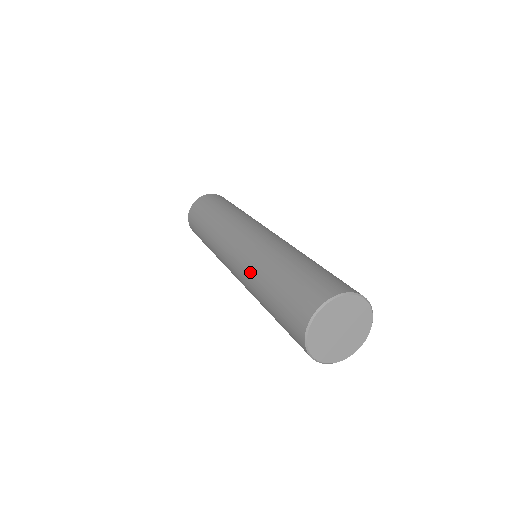
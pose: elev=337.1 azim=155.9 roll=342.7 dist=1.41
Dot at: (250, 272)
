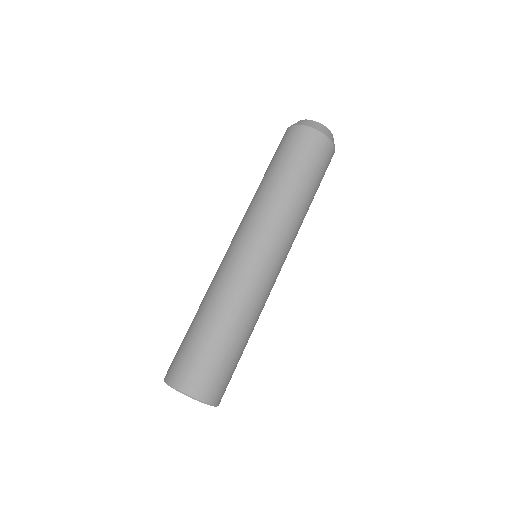
Dot at: (213, 288)
